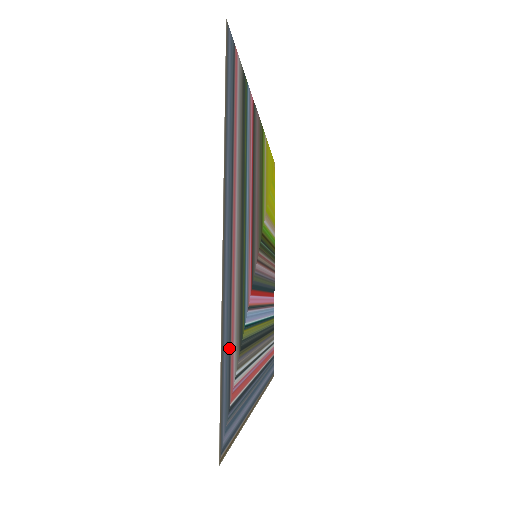
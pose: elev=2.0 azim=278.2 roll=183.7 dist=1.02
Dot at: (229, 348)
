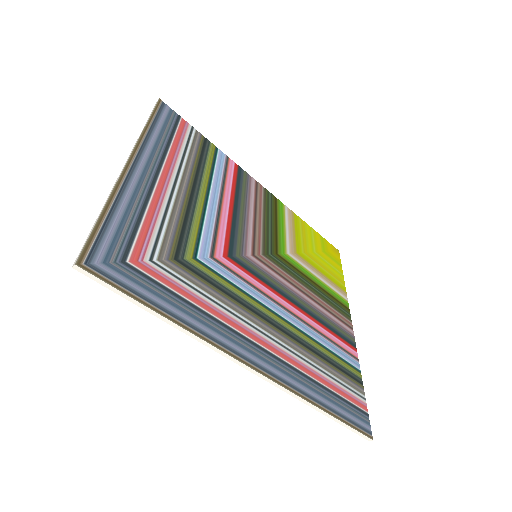
Dot at: (134, 226)
